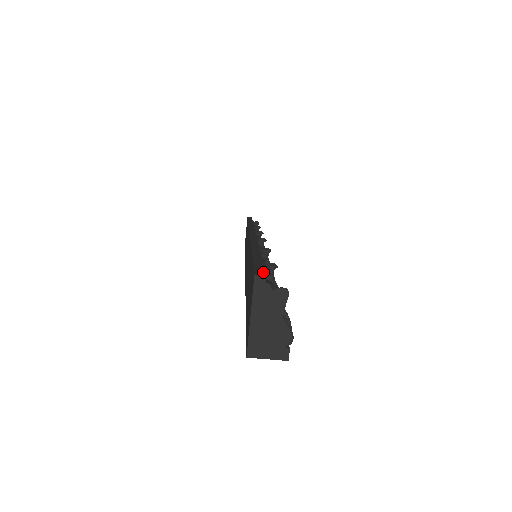
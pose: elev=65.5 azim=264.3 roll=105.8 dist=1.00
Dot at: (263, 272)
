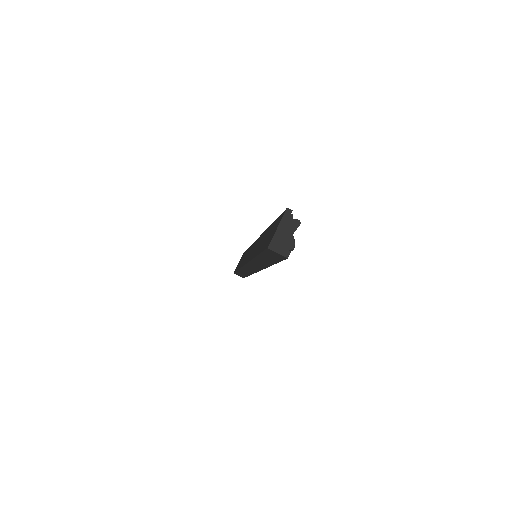
Dot at: (290, 211)
